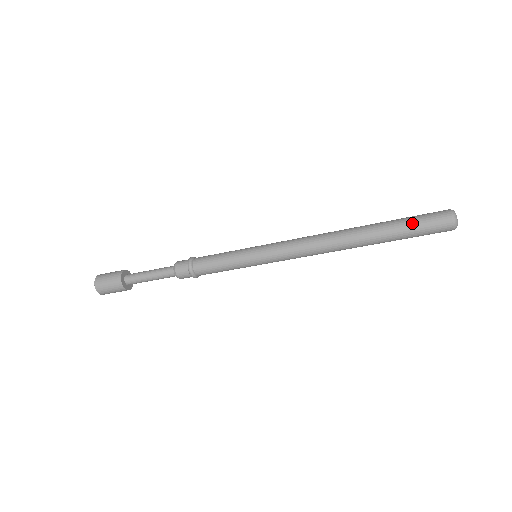
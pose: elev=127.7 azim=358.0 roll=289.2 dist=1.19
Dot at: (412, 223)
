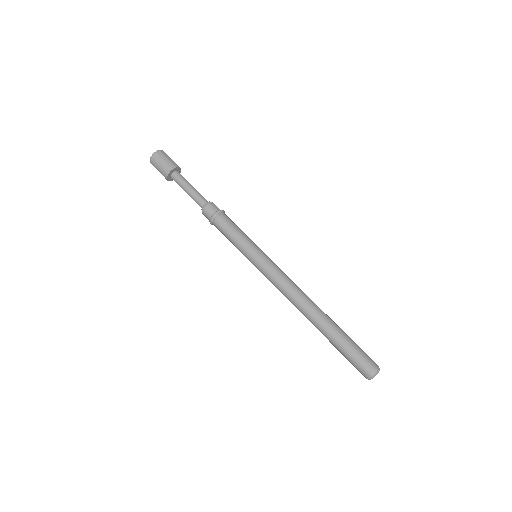
Dot at: (354, 347)
